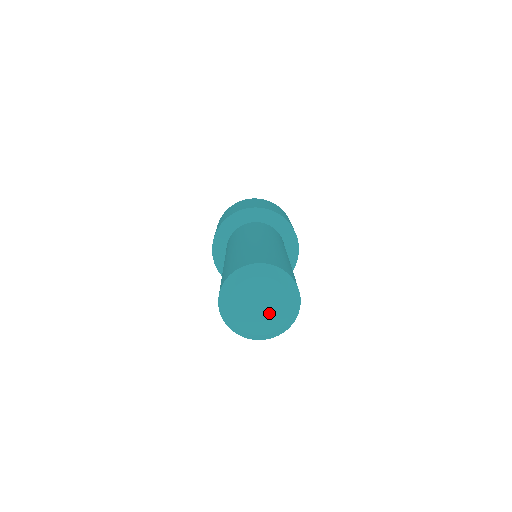
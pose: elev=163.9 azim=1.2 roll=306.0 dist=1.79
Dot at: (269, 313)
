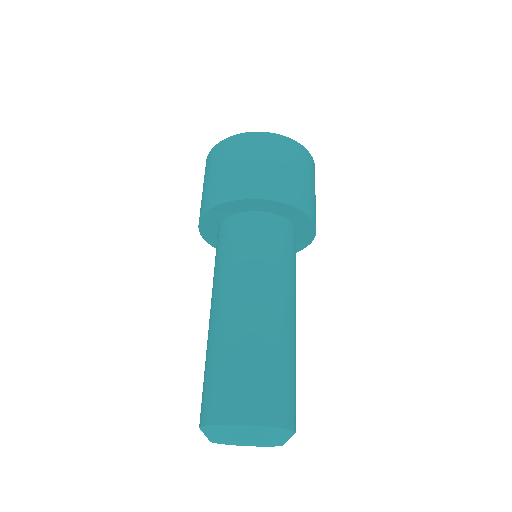
Dot at: occluded
